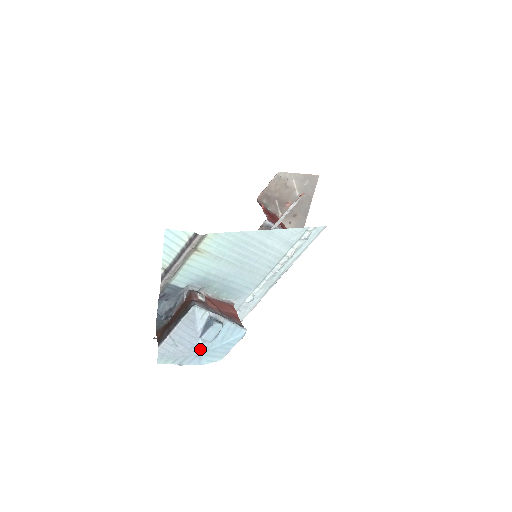
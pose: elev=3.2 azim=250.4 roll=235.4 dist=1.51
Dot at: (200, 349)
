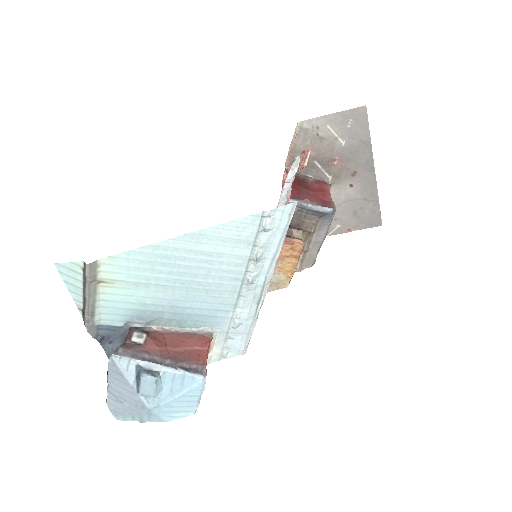
Dot at: (146, 406)
